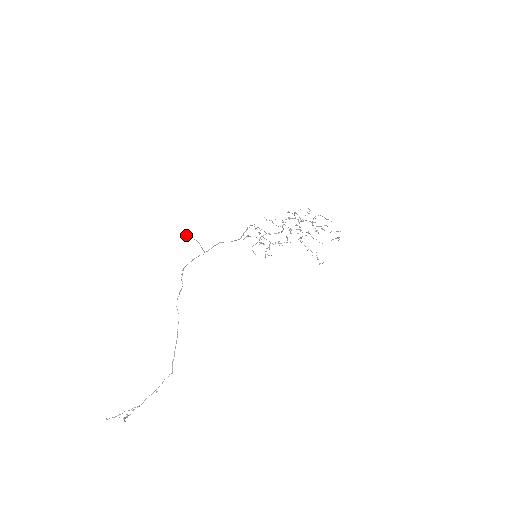
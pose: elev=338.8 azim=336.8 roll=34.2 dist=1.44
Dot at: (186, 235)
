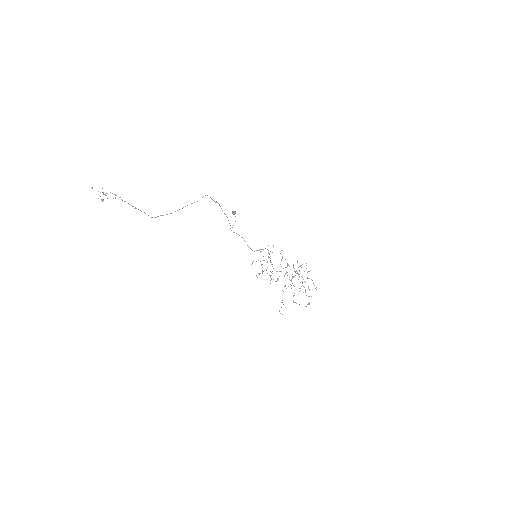
Dot at: (235, 211)
